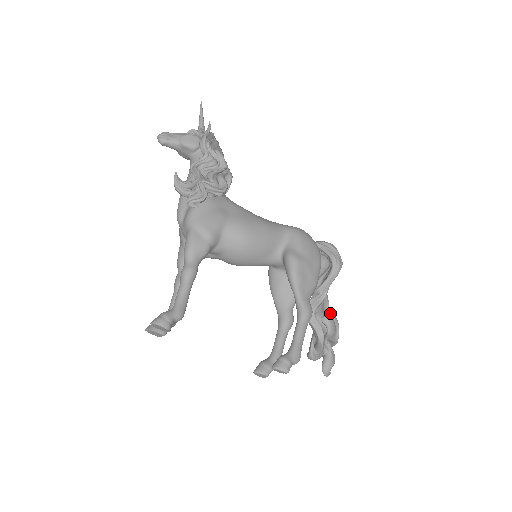
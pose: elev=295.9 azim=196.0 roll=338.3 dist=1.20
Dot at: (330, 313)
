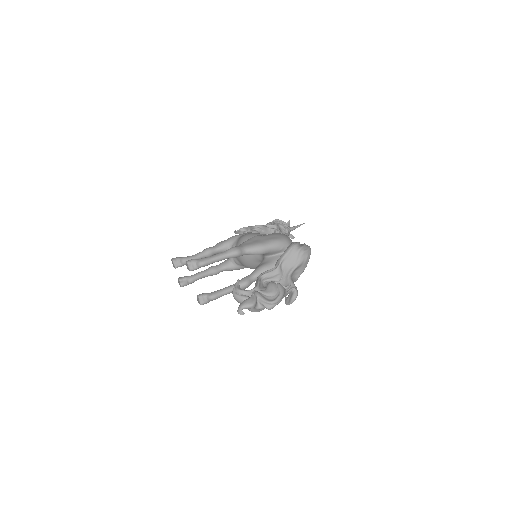
Dot at: (281, 285)
